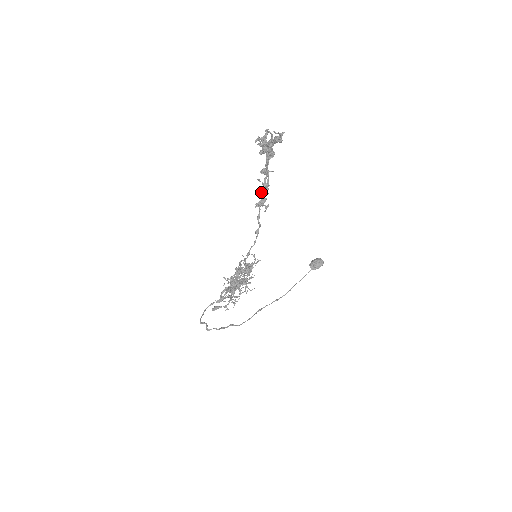
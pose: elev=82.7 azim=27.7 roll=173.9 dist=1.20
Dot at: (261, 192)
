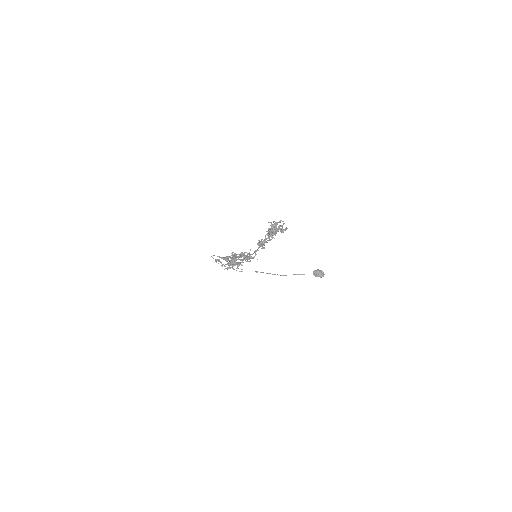
Dot at: (260, 243)
